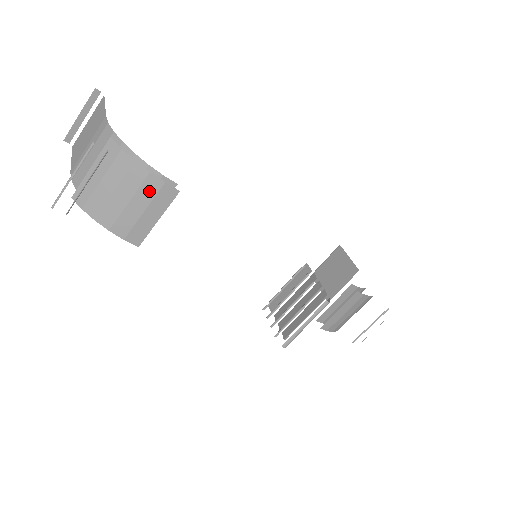
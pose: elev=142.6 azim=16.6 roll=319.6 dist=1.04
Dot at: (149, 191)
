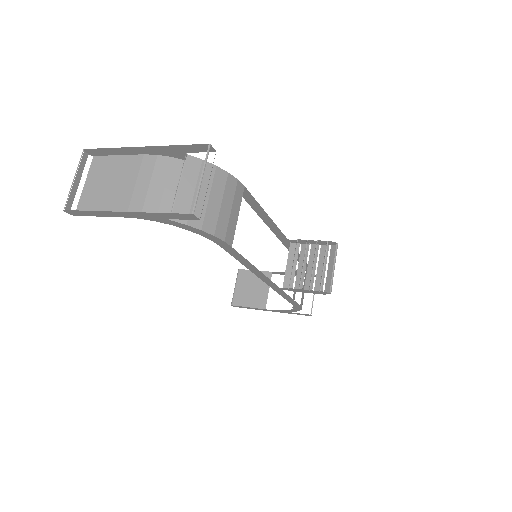
Dot at: (231, 190)
